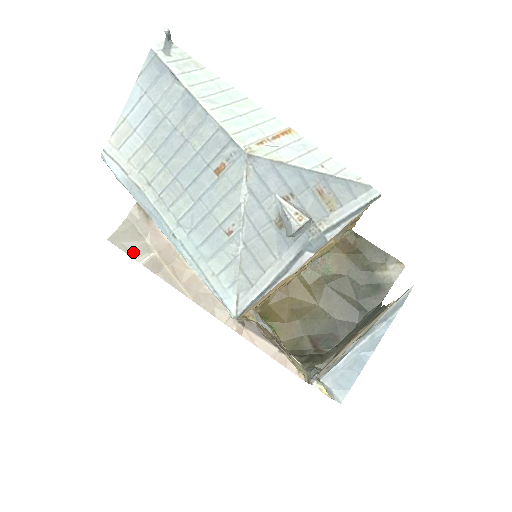
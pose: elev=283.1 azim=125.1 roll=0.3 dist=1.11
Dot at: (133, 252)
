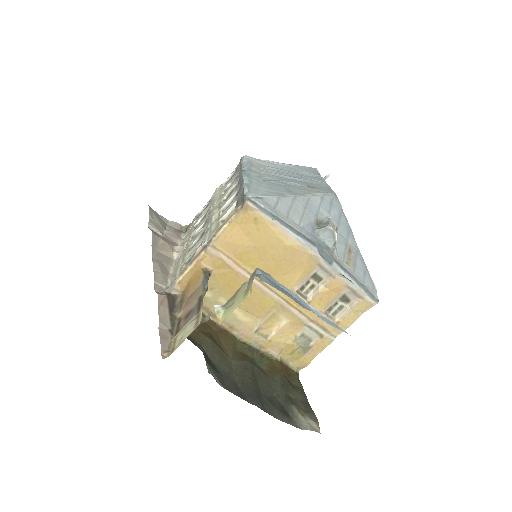
Dot at: (152, 220)
